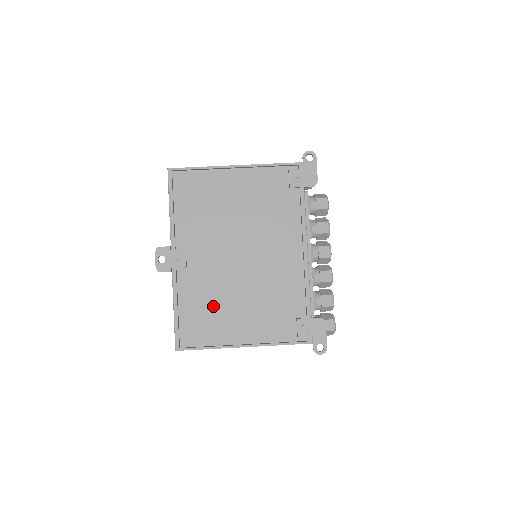
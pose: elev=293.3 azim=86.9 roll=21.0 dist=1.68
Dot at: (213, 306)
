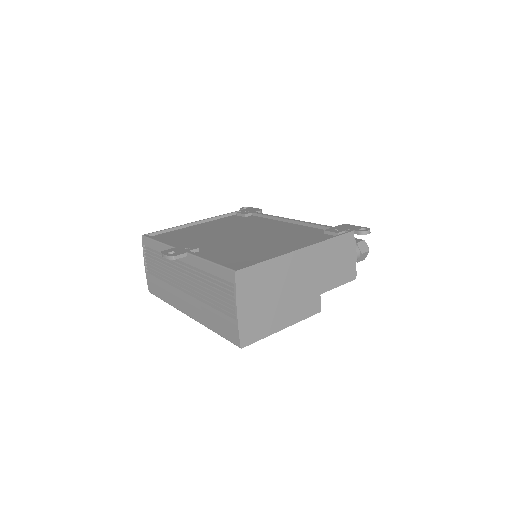
Dot at: (245, 252)
